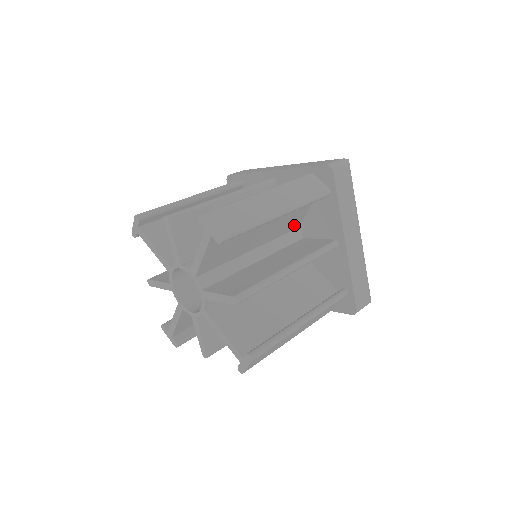
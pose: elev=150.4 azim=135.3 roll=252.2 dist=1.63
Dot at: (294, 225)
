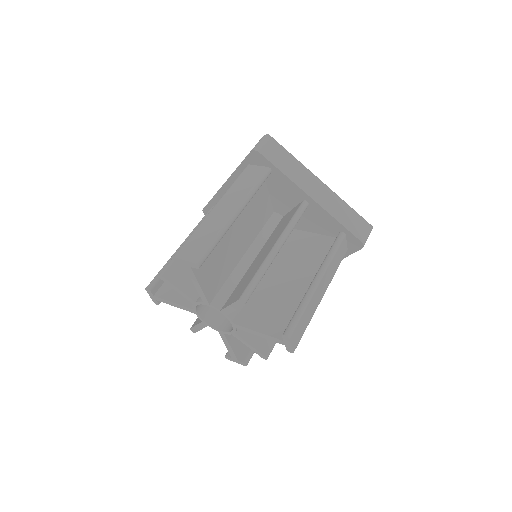
Dot at: (267, 212)
